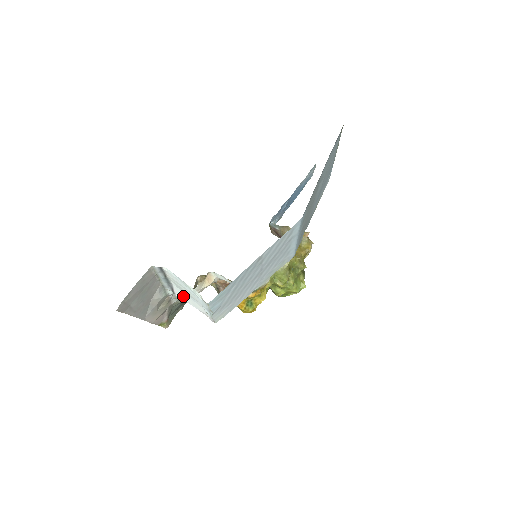
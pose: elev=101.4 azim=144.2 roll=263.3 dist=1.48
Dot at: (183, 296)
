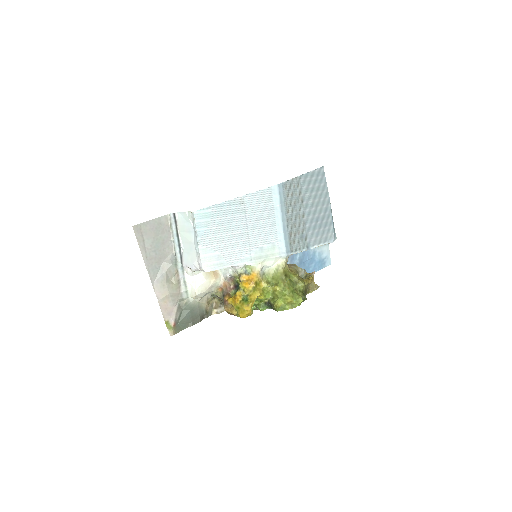
Dot at: (187, 258)
